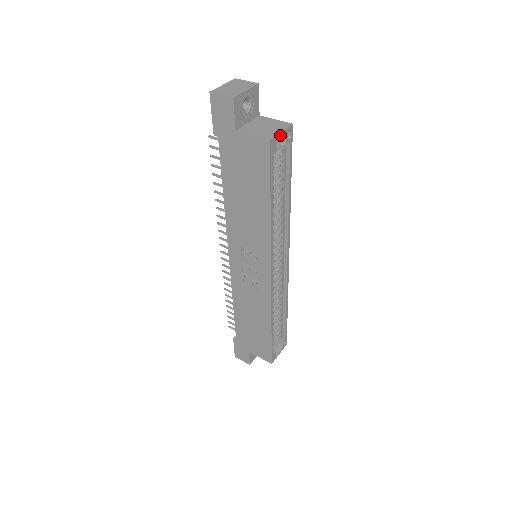
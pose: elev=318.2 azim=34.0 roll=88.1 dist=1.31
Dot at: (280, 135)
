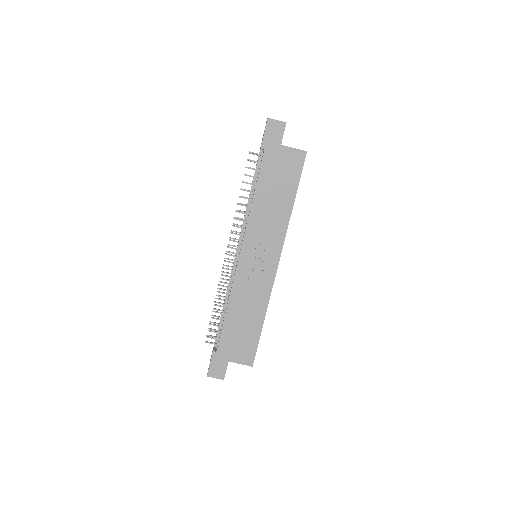
Dot at: occluded
